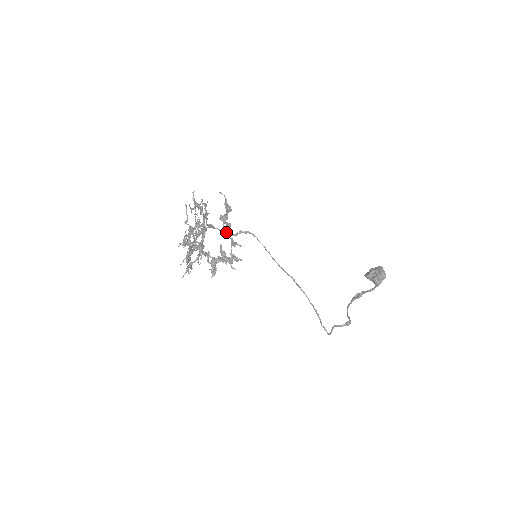
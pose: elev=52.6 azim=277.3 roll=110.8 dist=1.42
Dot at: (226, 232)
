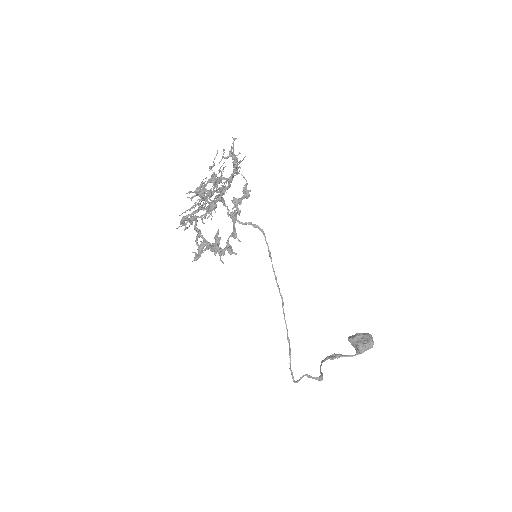
Dot at: occluded
